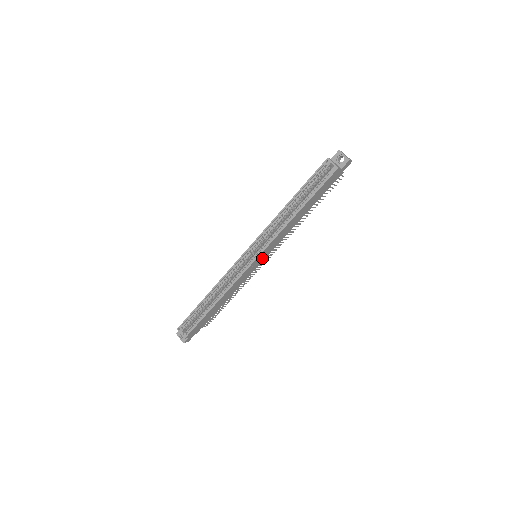
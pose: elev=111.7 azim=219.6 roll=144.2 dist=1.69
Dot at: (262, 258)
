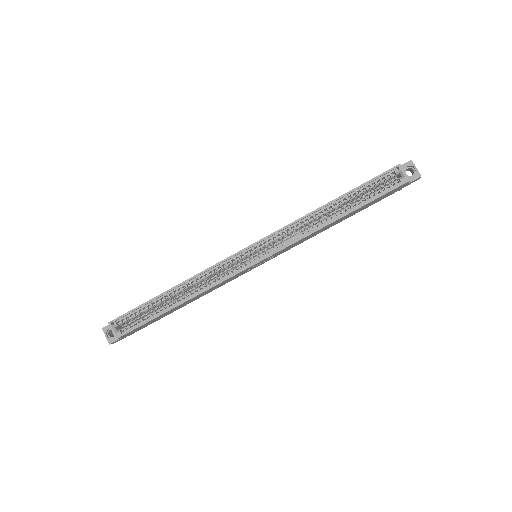
Dot at: (264, 261)
